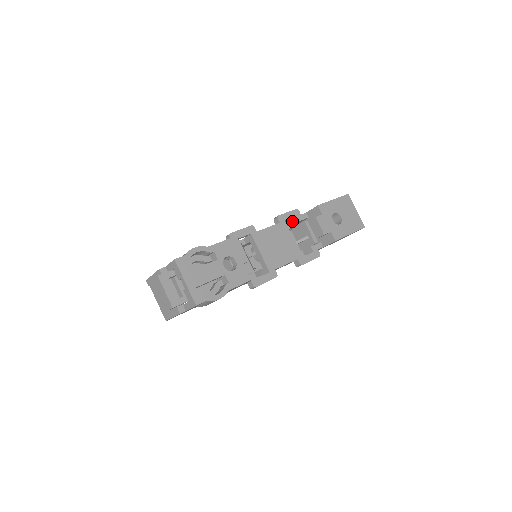
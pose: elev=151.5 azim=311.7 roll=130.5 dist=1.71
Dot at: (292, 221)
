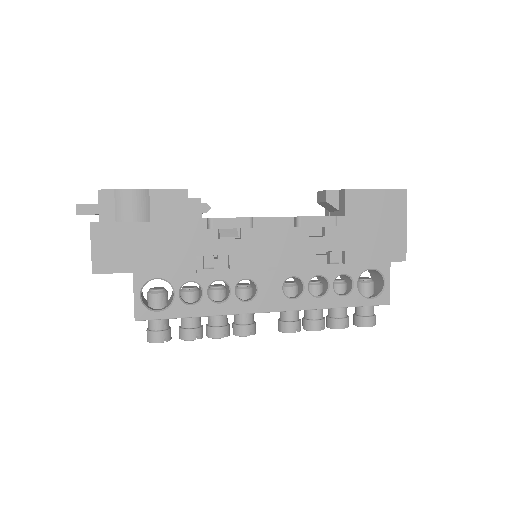
Dot at: occluded
